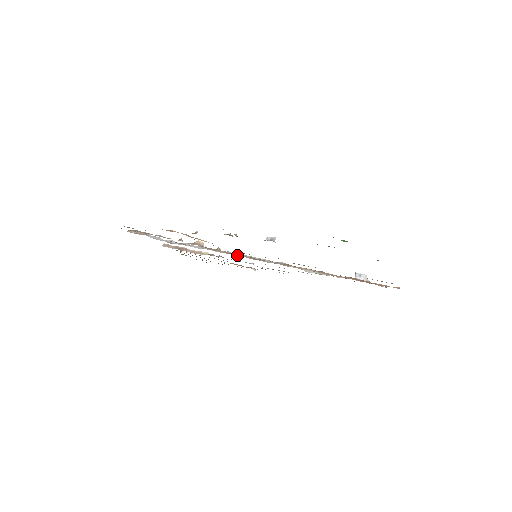
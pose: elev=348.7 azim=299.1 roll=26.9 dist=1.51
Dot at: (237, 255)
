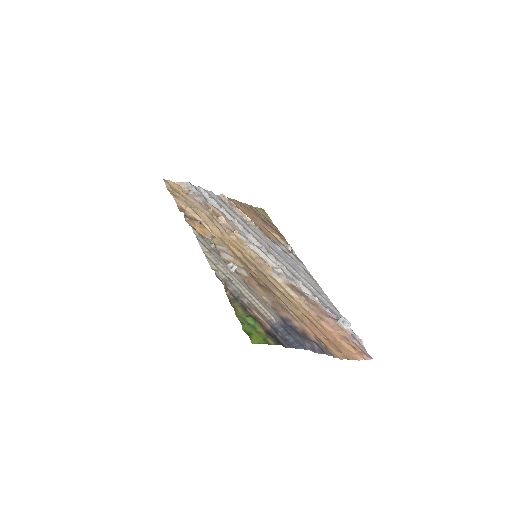
Dot at: (244, 246)
